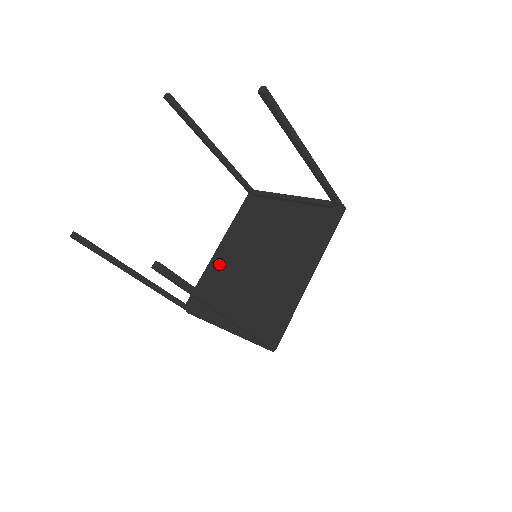
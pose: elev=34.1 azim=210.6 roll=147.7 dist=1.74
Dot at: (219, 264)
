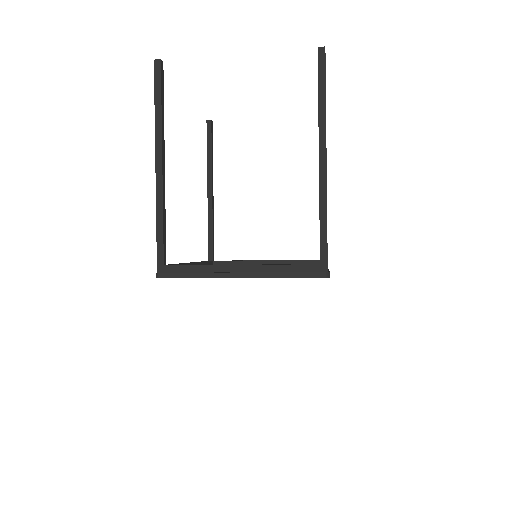
Dot at: occluded
